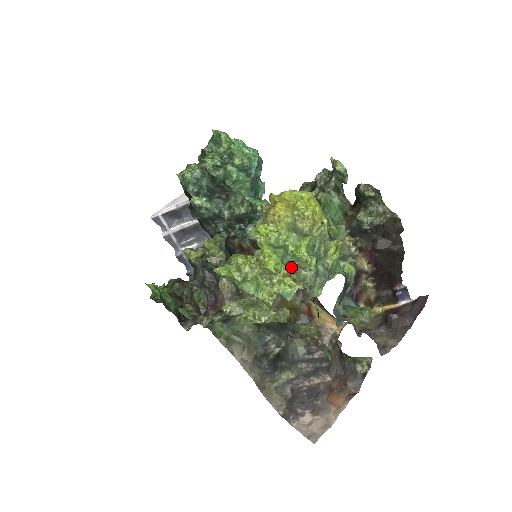
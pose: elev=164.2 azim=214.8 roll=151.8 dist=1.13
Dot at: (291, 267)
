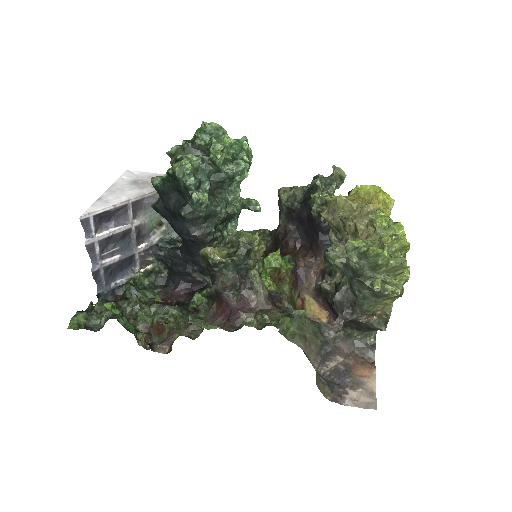
Dot at: occluded
